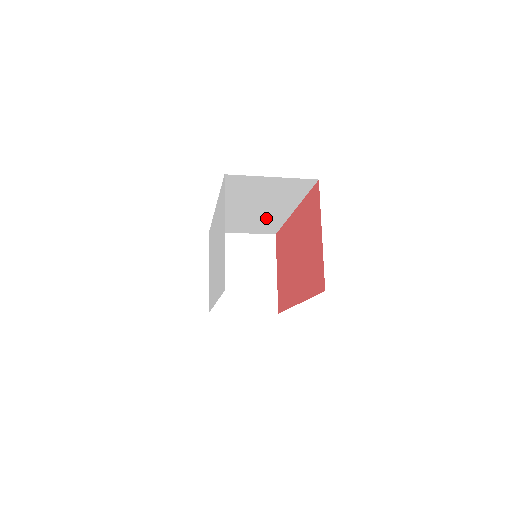
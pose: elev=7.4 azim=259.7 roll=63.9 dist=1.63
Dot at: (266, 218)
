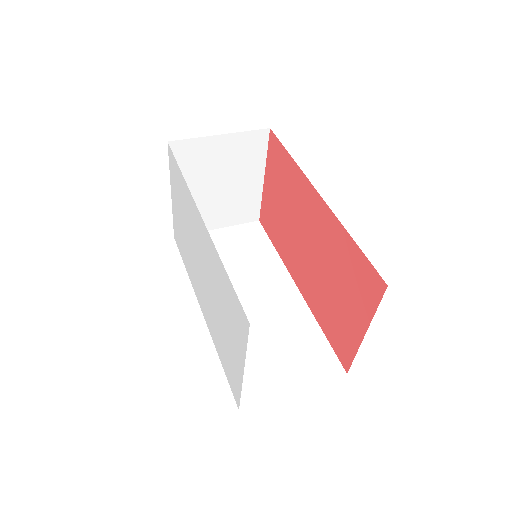
Dot at: occluded
